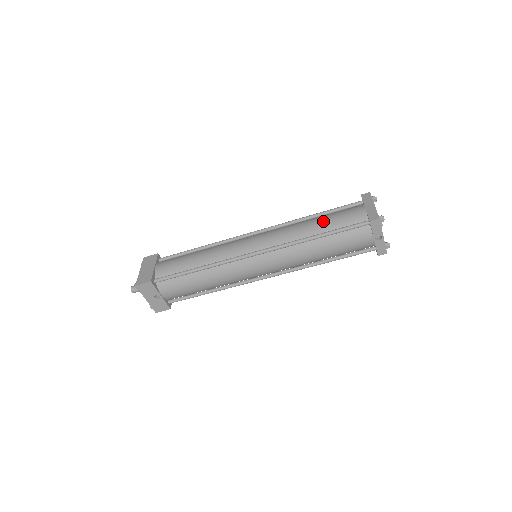
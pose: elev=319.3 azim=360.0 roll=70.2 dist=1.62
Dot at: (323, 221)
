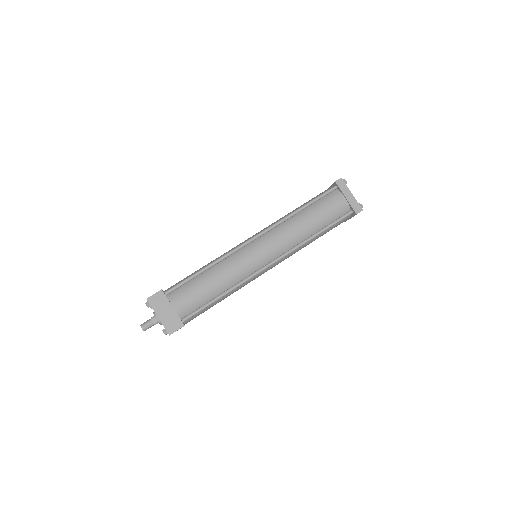
Dot at: (317, 218)
